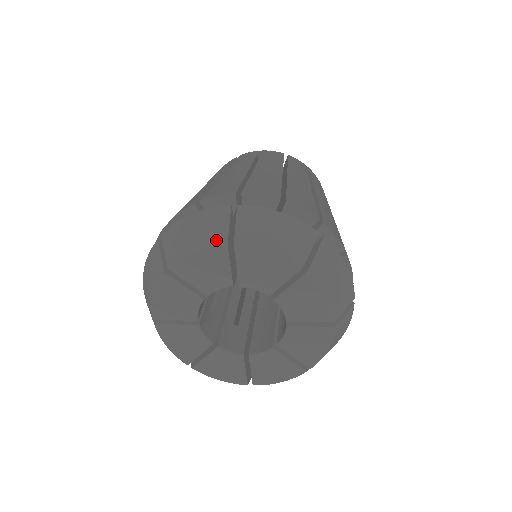
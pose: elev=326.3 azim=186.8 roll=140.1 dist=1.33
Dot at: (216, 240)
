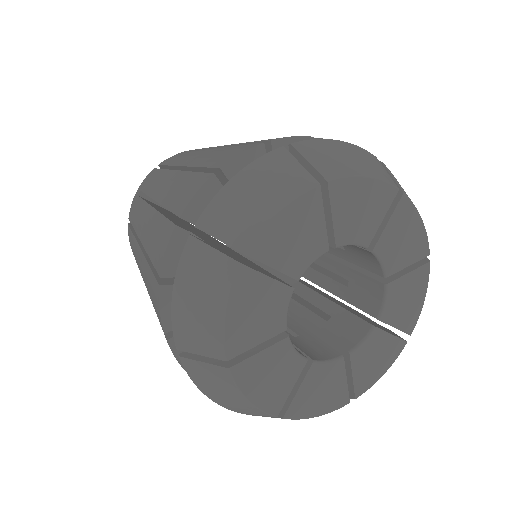
Dot at: (225, 275)
